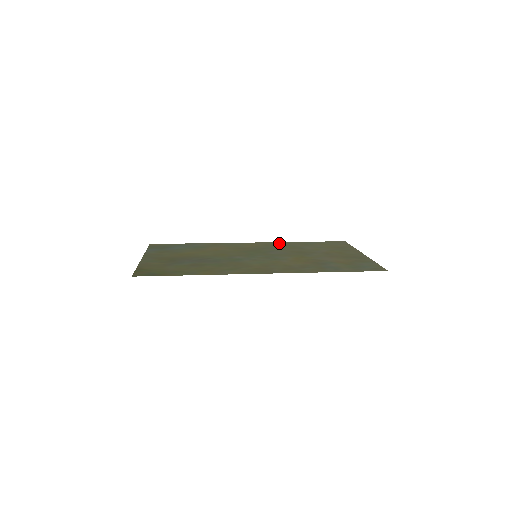
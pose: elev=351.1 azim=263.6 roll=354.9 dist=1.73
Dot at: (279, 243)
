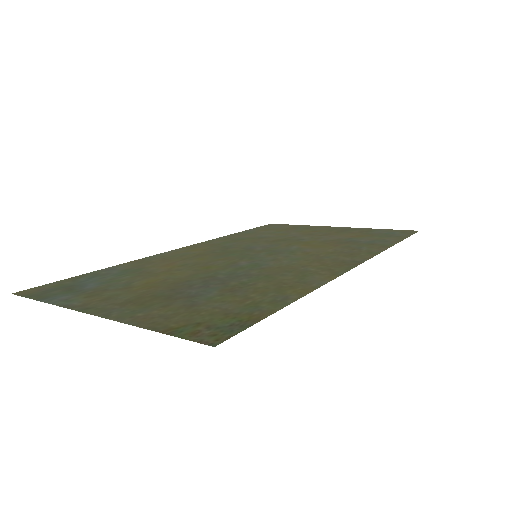
Dot at: (218, 240)
